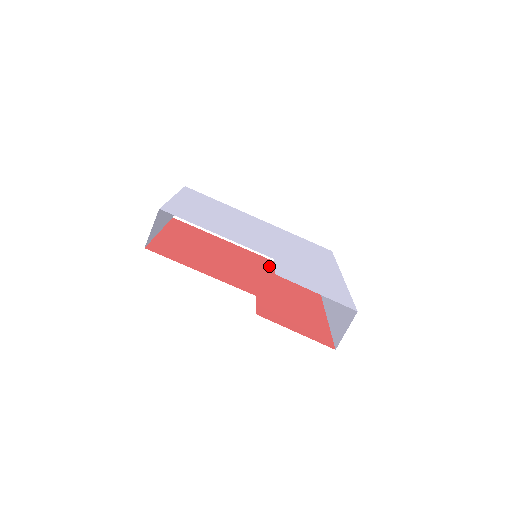
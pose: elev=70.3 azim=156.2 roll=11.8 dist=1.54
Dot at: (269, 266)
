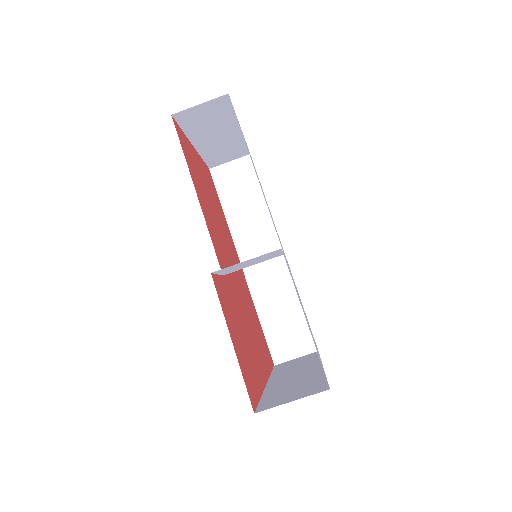
Dot at: (248, 296)
